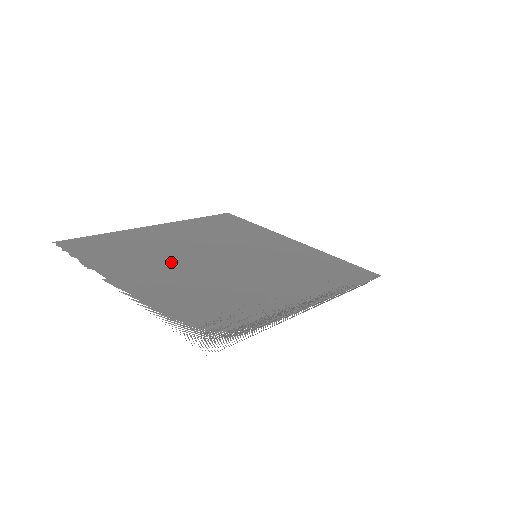
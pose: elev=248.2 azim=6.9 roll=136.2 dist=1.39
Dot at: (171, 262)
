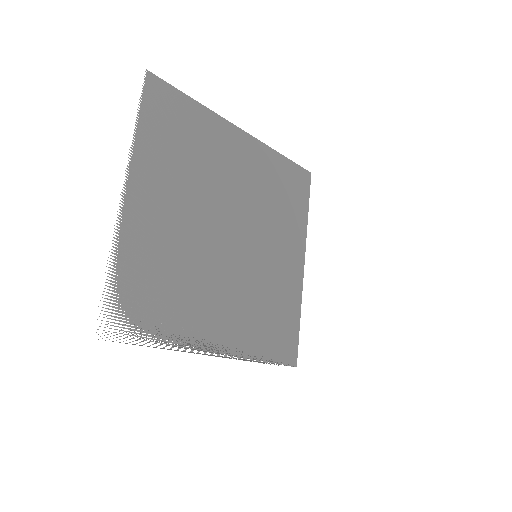
Dot at: (194, 200)
